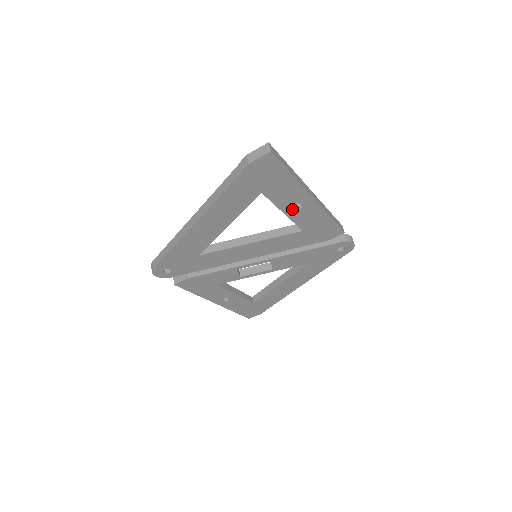
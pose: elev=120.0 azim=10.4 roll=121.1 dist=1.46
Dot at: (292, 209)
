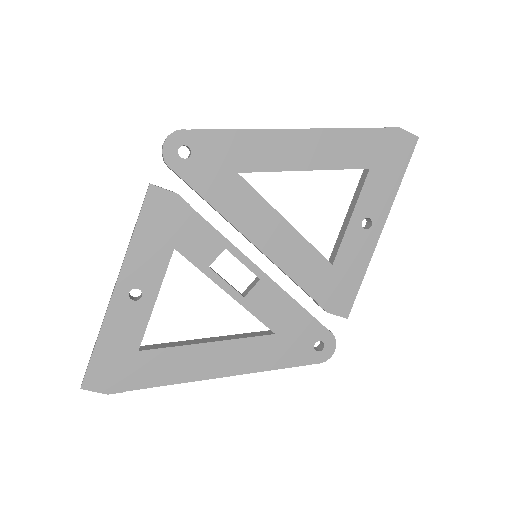
Dot at: (360, 221)
